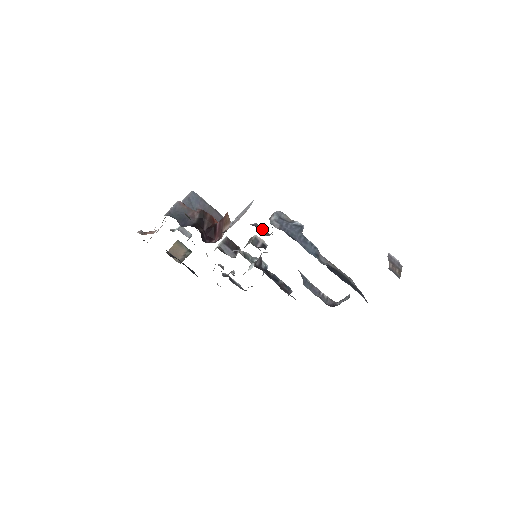
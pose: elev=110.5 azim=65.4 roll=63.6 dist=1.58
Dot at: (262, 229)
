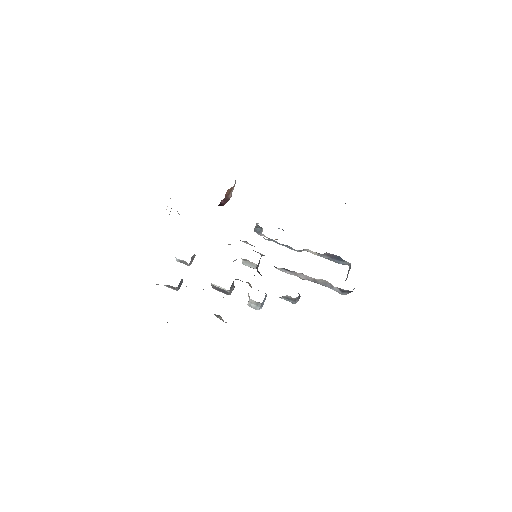
Dot at: occluded
